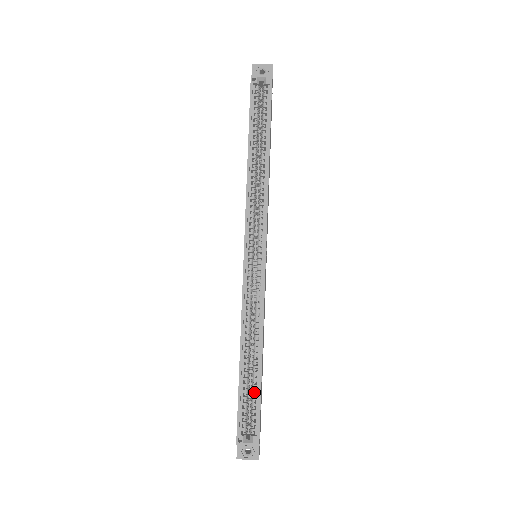
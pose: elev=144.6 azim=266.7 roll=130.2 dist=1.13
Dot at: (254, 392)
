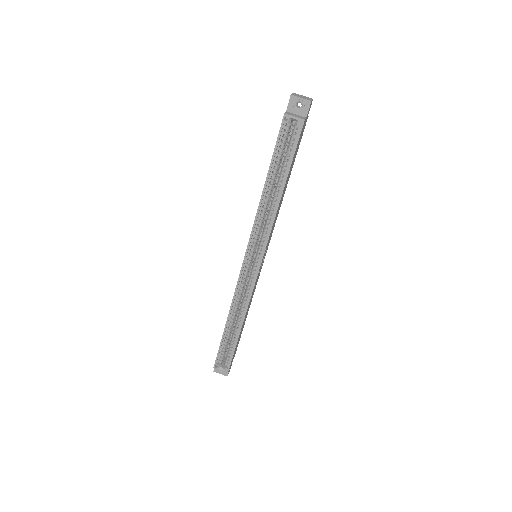
Dot at: (231, 345)
